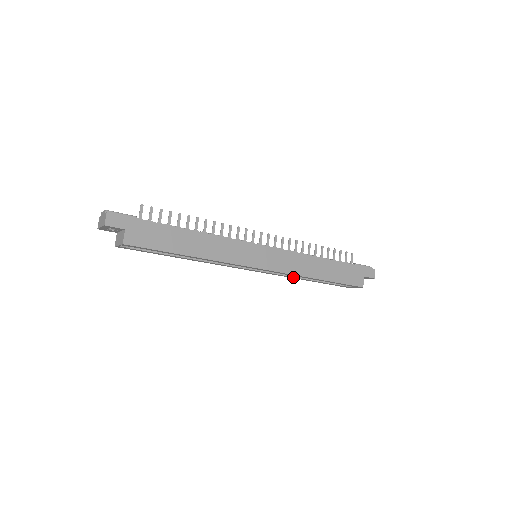
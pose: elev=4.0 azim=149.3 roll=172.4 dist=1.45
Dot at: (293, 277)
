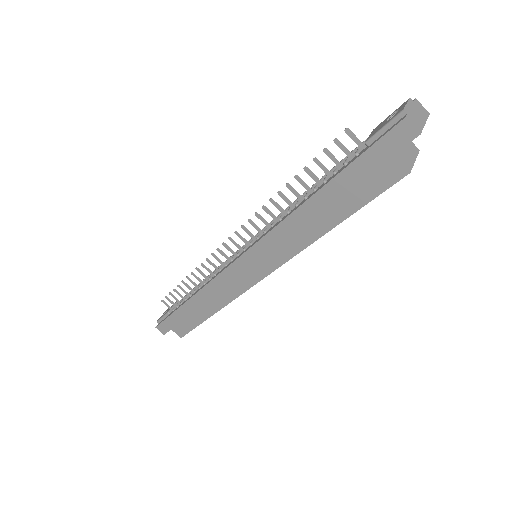
Dot at: occluded
